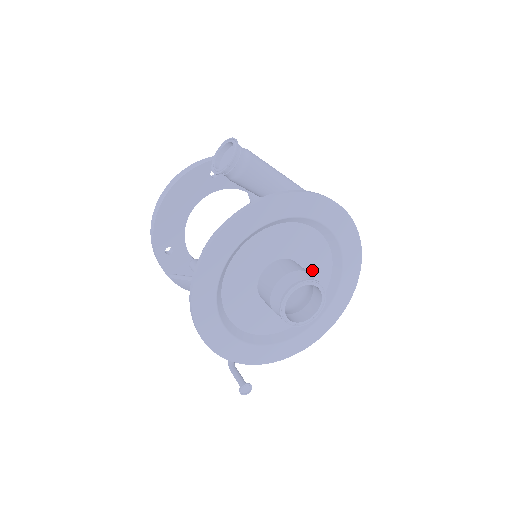
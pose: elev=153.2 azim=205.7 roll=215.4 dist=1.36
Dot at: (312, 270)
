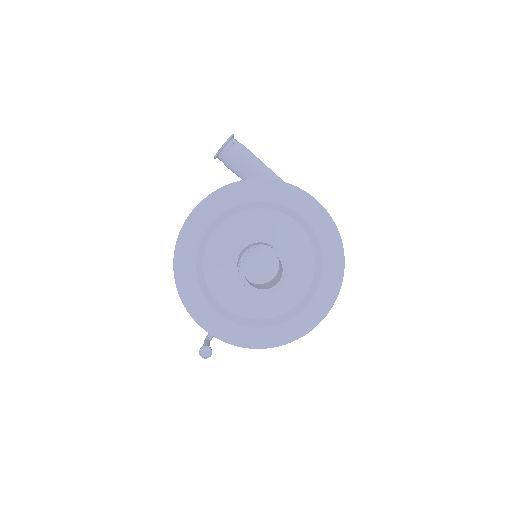
Dot at: (293, 263)
